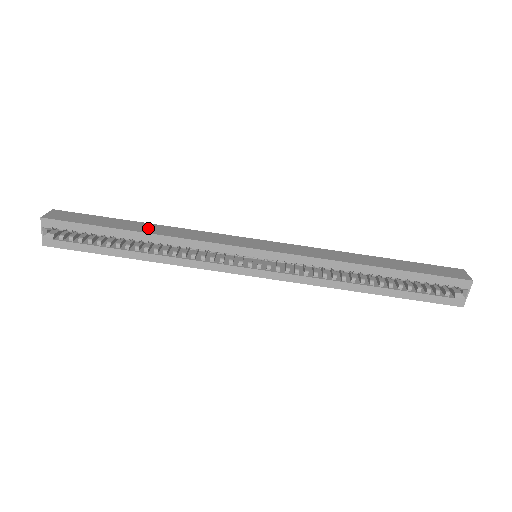
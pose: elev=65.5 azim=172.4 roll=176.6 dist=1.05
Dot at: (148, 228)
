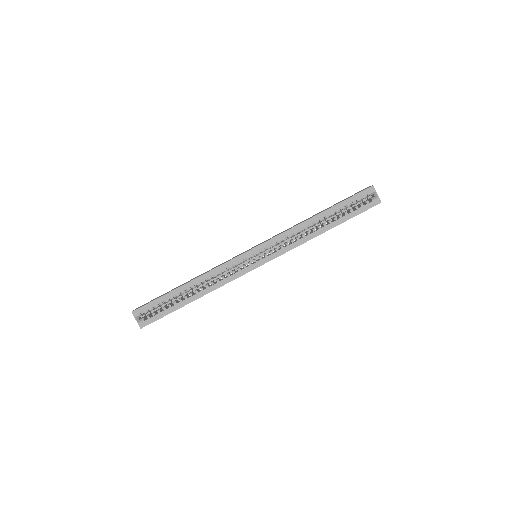
Dot at: (190, 280)
